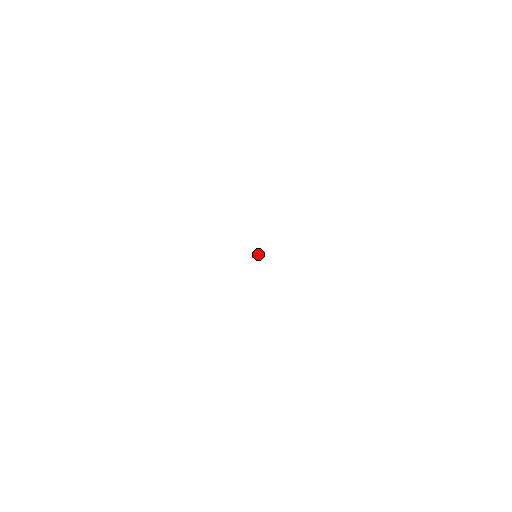
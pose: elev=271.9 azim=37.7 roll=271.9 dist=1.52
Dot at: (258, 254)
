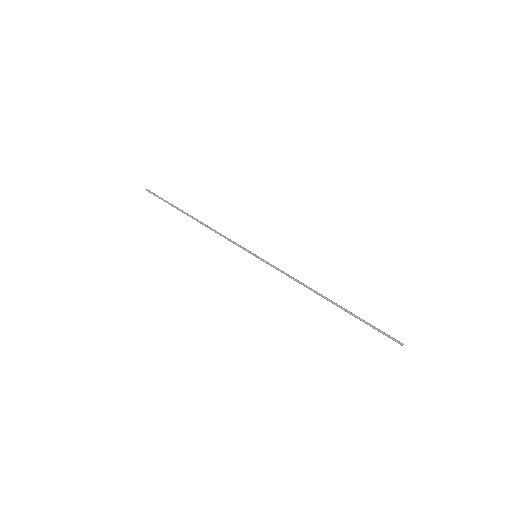
Dot at: occluded
